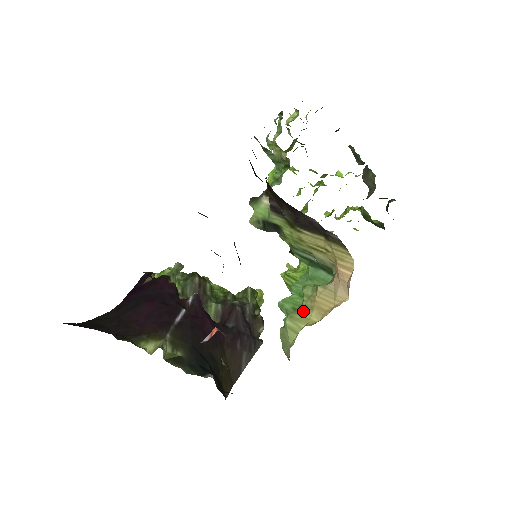
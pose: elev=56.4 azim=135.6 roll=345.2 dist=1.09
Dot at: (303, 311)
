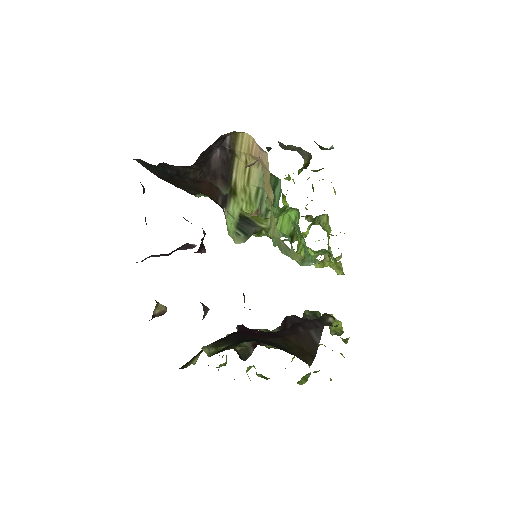
Dot at: (271, 212)
